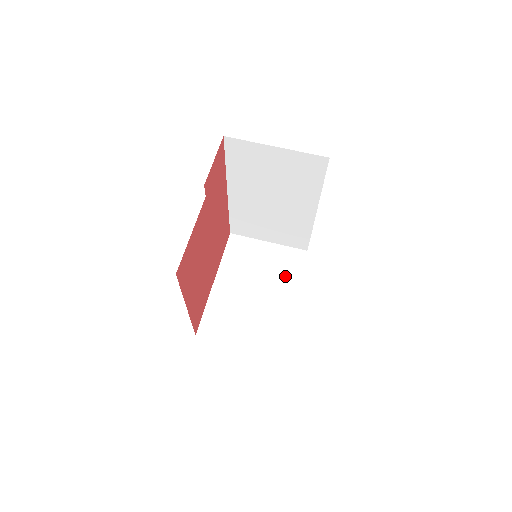
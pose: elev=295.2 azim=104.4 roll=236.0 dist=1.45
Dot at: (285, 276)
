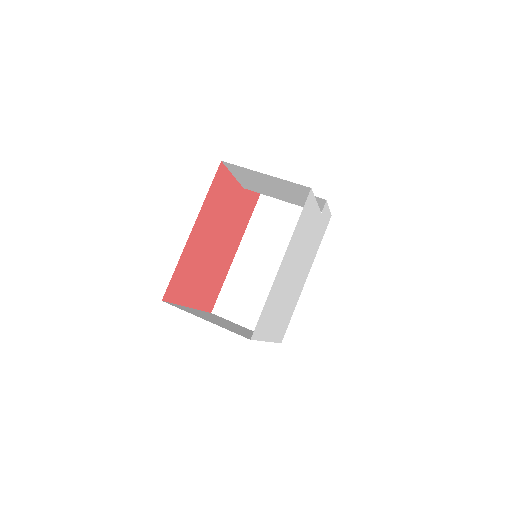
Dot at: occluded
